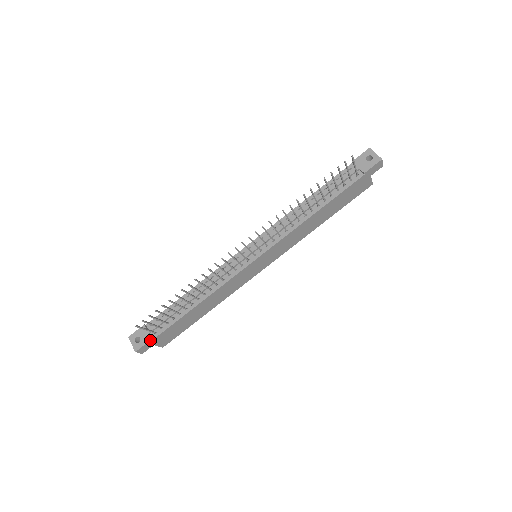
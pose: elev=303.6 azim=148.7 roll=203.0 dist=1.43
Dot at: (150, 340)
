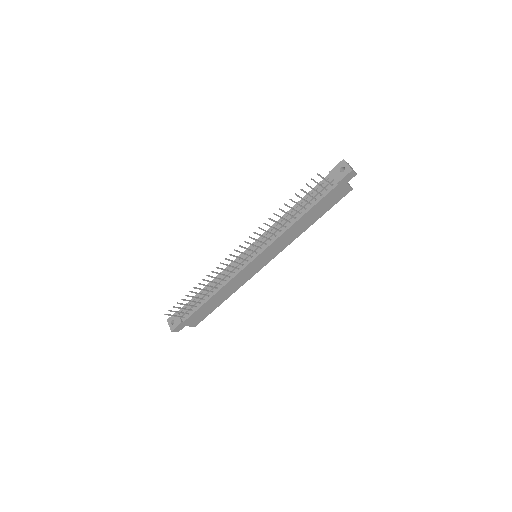
Dot at: (180, 323)
